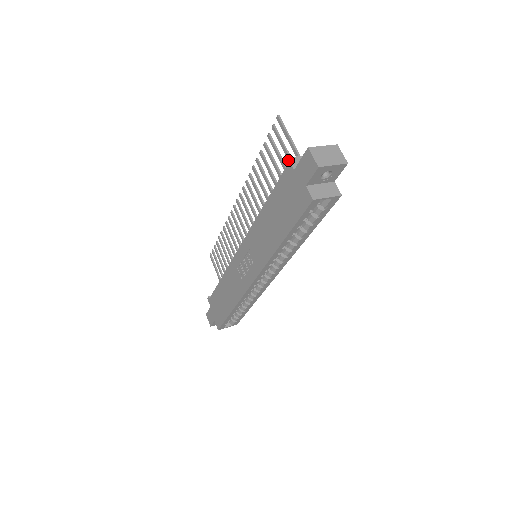
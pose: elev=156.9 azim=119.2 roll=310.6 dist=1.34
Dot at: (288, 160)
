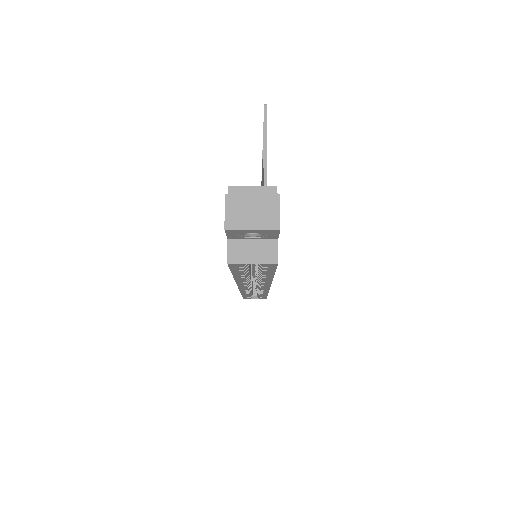
Dot at: (228, 190)
